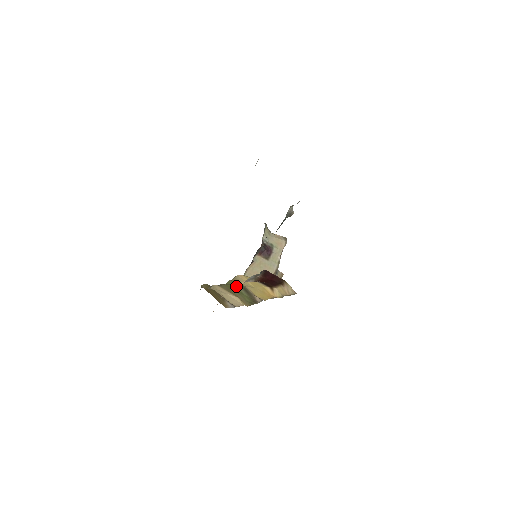
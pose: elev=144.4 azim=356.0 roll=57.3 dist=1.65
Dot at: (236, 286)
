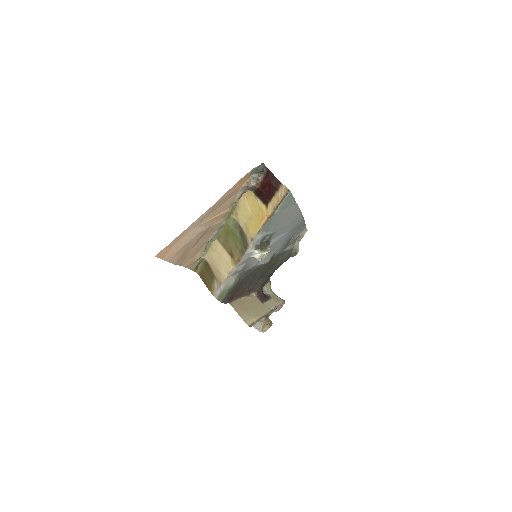
Dot at: (234, 228)
